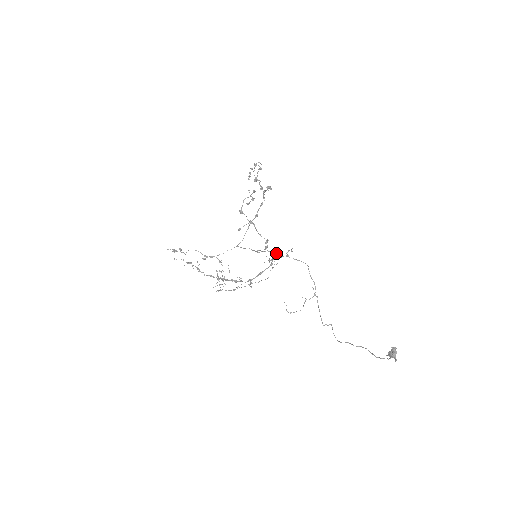
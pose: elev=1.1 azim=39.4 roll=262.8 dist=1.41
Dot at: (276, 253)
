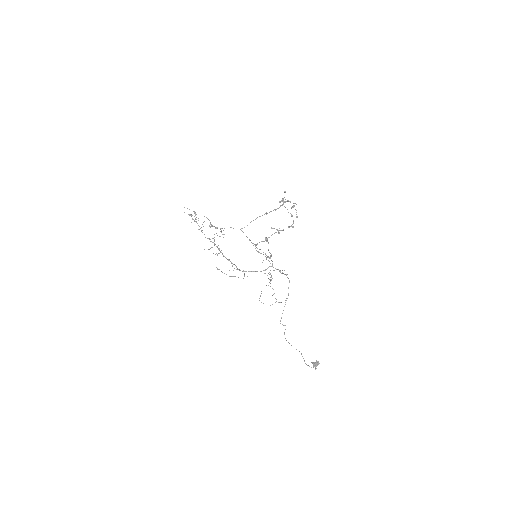
Dot at: (272, 263)
